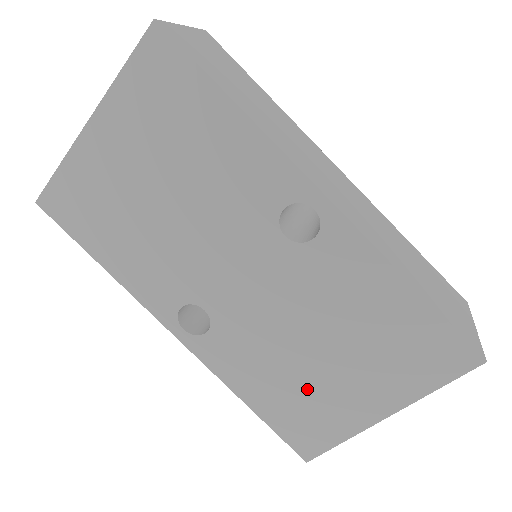
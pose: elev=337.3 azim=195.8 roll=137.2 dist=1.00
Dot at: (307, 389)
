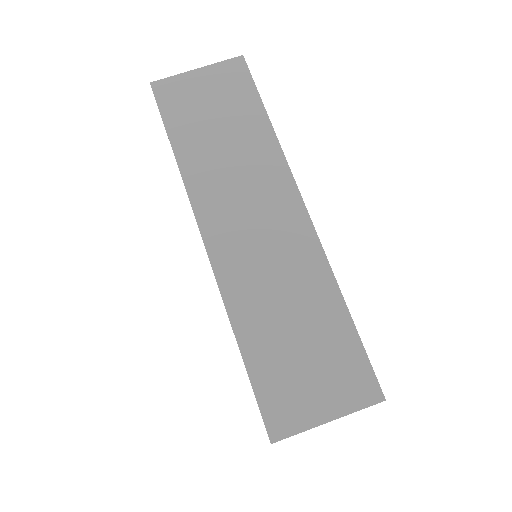
Dot at: occluded
